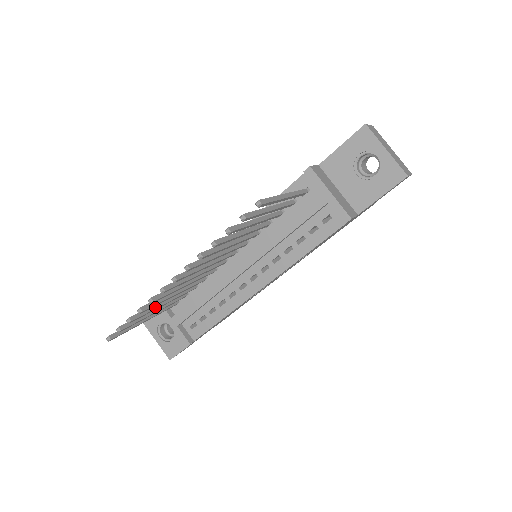
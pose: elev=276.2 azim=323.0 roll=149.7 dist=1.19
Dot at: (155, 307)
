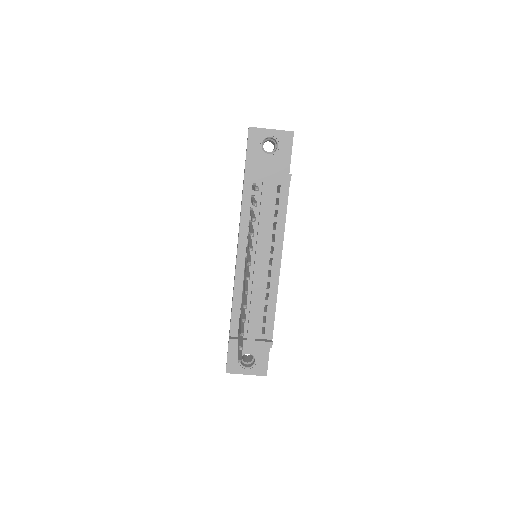
Dot at: (243, 323)
